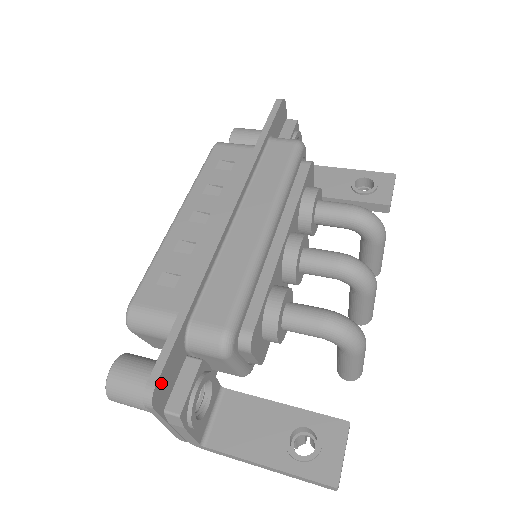
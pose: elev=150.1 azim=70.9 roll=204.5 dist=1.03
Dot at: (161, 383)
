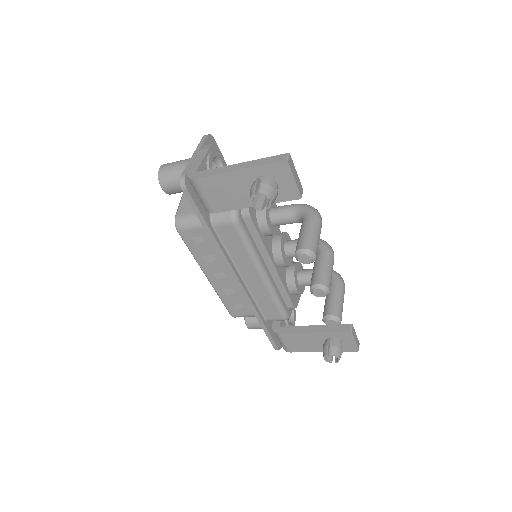
Dot at: occluded
